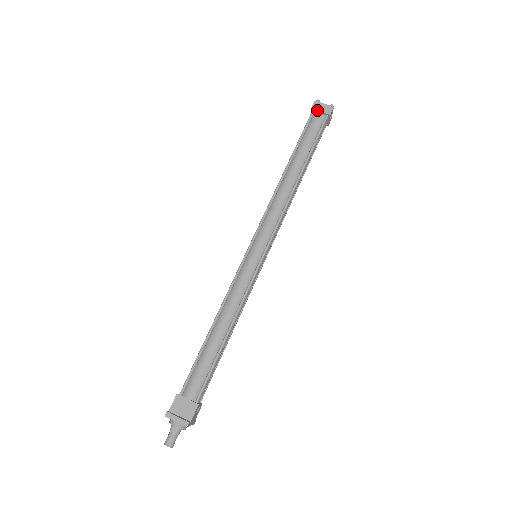
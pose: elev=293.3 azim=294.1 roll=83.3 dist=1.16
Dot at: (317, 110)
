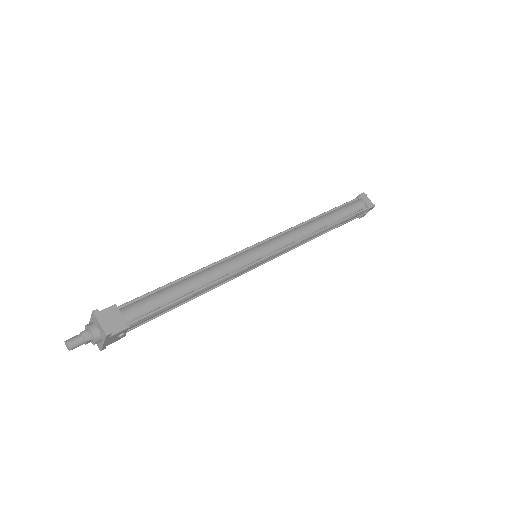
Dot at: (362, 199)
